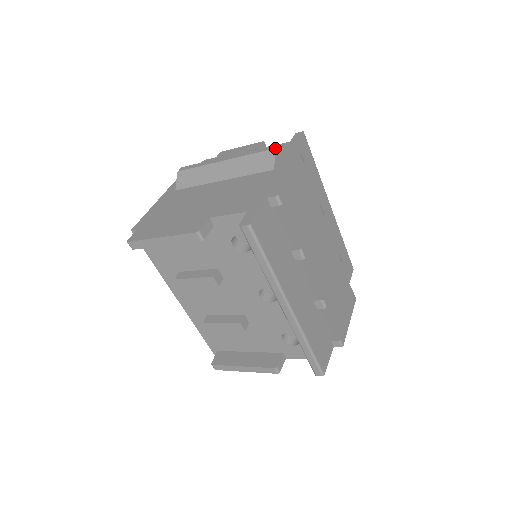
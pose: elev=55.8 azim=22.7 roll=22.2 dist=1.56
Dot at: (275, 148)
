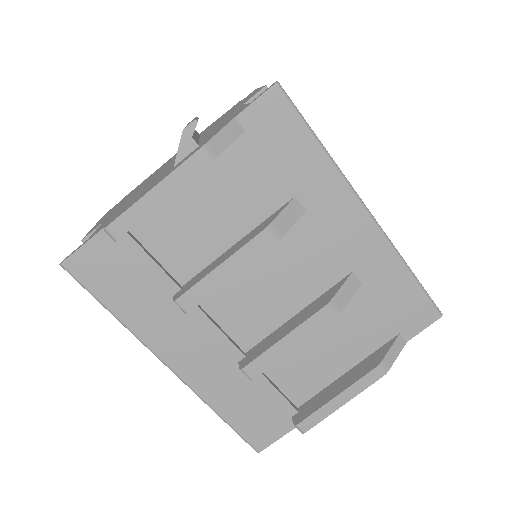
Dot at: (183, 129)
